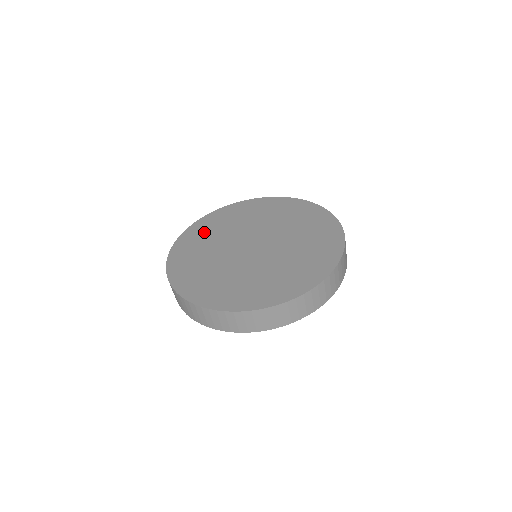
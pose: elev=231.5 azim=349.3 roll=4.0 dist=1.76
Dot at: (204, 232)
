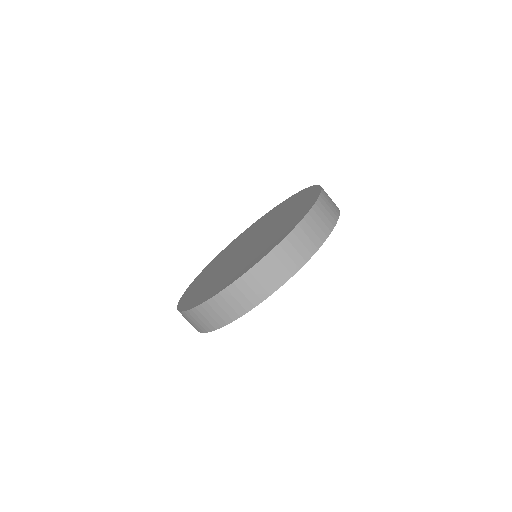
Dot at: occluded
